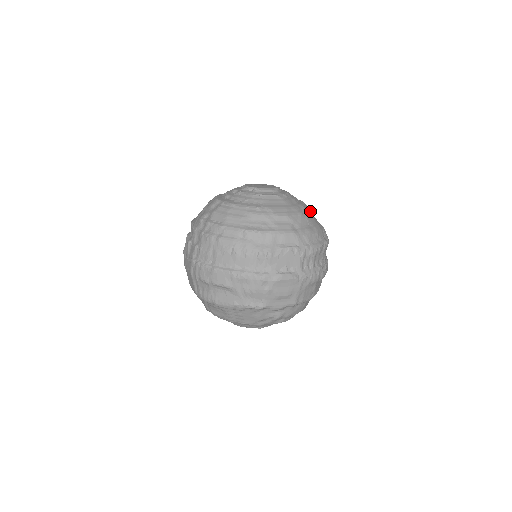
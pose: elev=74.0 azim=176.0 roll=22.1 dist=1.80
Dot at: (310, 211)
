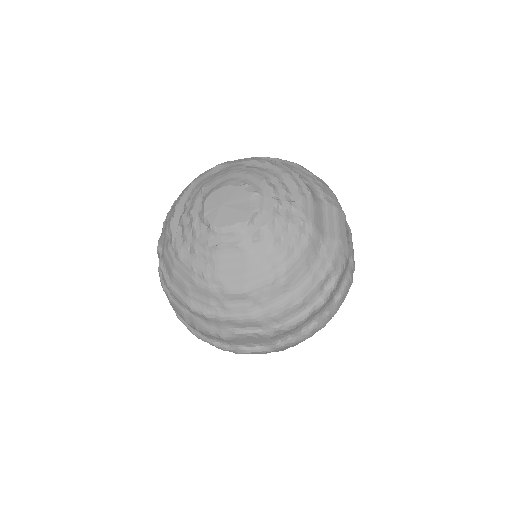
Dot at: (300, 257)
